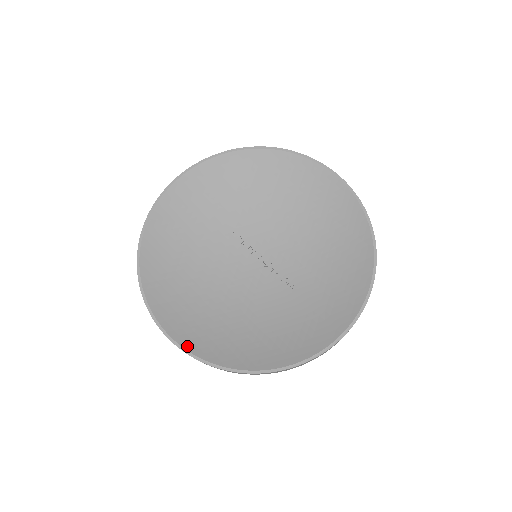
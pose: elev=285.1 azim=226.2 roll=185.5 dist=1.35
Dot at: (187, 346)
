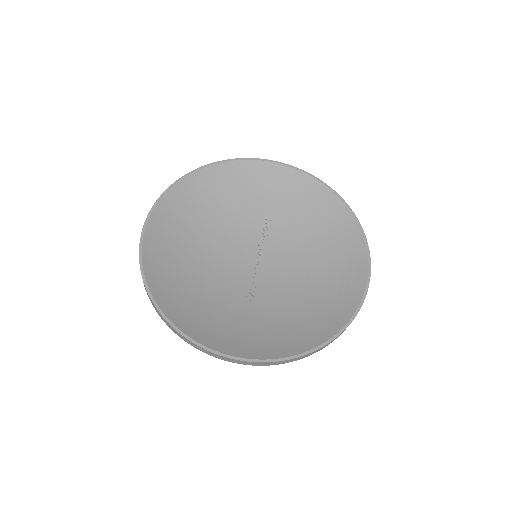
Dot at: (146, 242)
